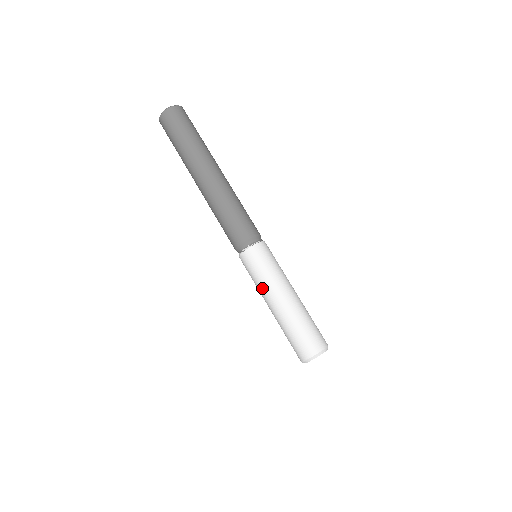
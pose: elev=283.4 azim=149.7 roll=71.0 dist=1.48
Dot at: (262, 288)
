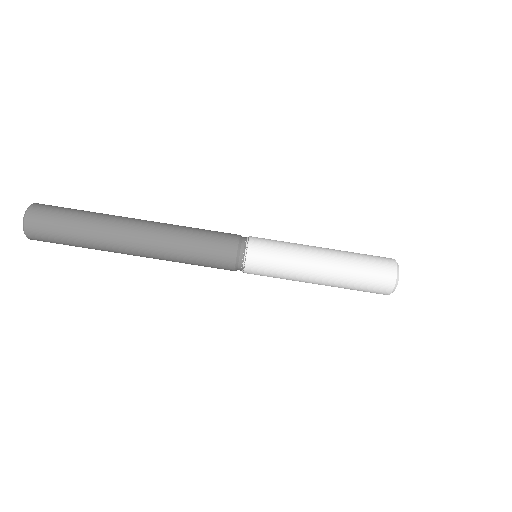
Dot at: (293, 280)
